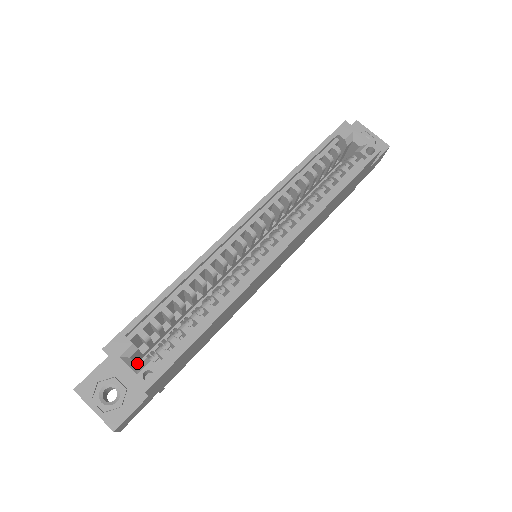
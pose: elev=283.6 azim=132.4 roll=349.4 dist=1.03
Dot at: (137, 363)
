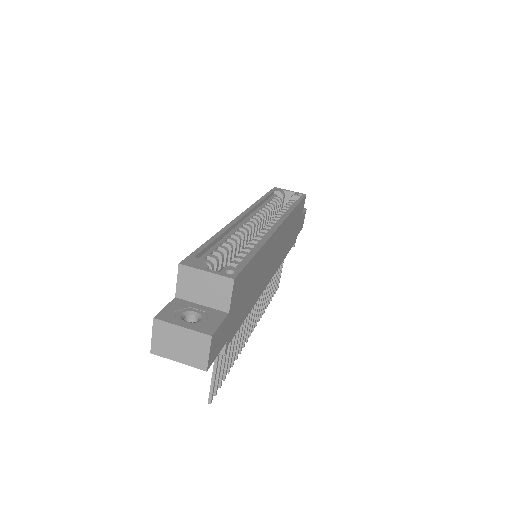
Dot at: occluded
